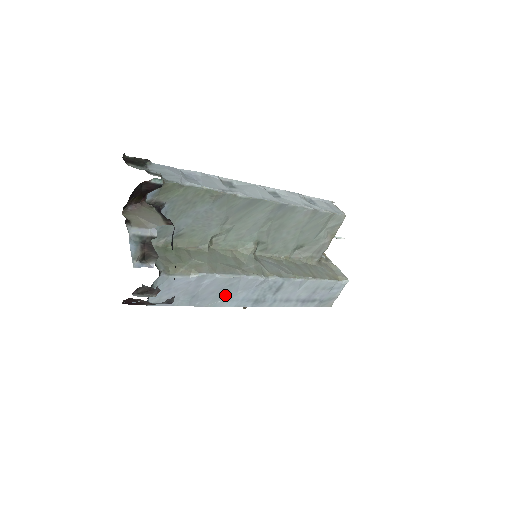
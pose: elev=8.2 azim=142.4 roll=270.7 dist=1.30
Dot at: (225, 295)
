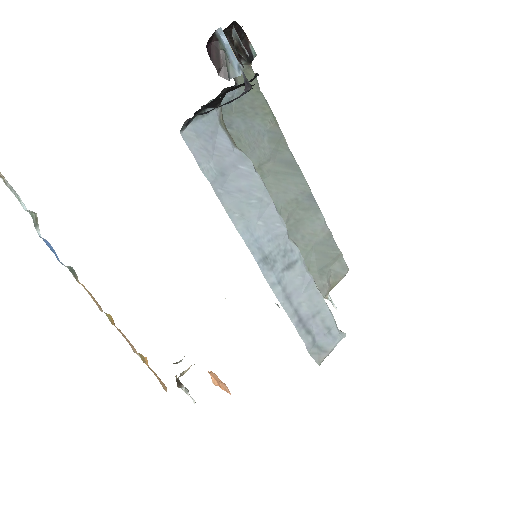
Dot at: (247, 211)
